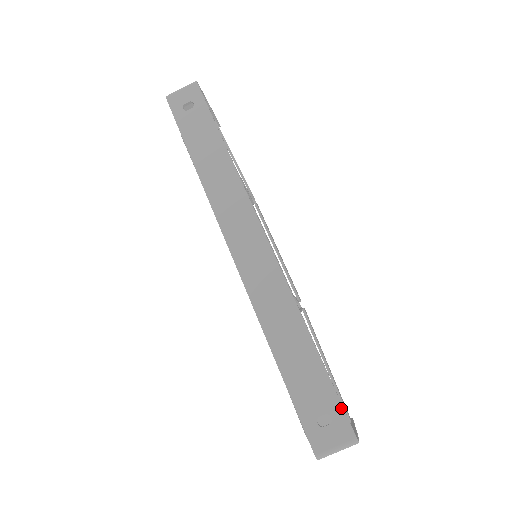
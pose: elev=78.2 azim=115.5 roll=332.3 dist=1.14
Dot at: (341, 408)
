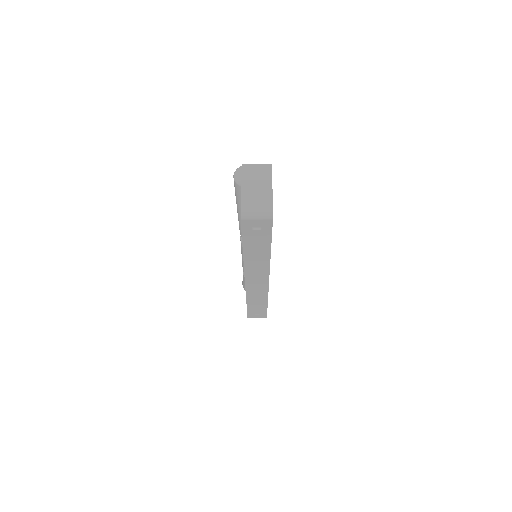
Dot at: (266, 314)
